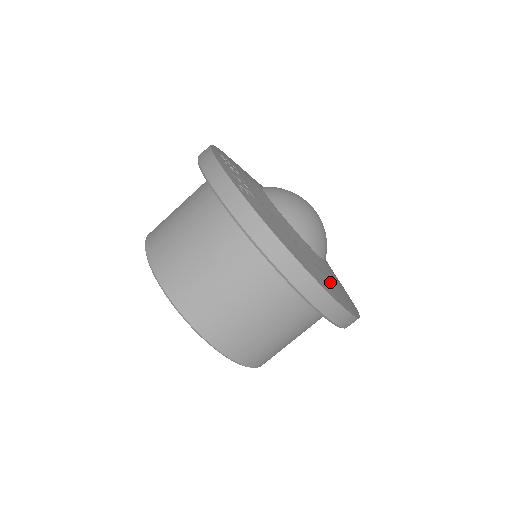
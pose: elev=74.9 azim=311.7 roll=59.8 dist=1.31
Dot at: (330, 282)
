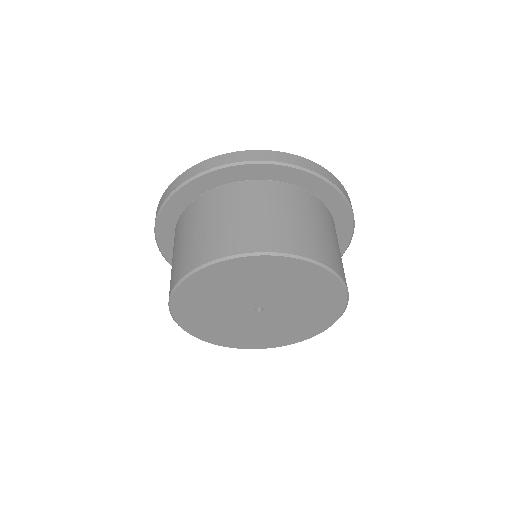
Dot at: occluded
